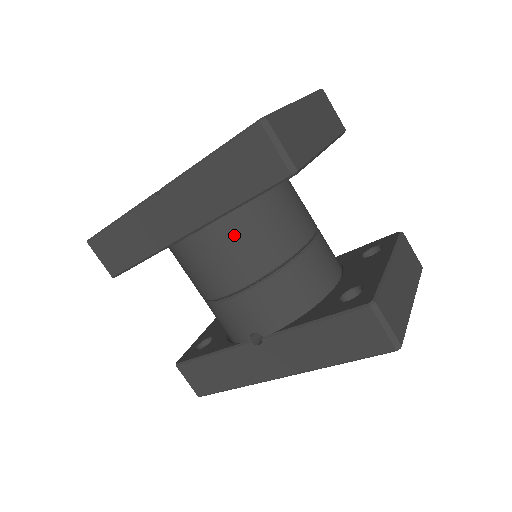
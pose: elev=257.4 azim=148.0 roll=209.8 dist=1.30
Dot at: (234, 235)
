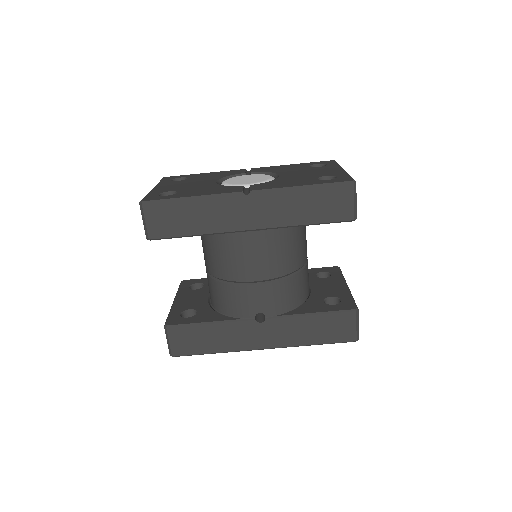
Dot at: (283, 241)
